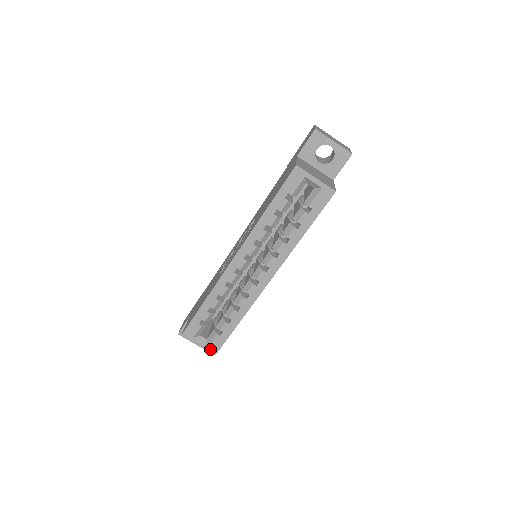
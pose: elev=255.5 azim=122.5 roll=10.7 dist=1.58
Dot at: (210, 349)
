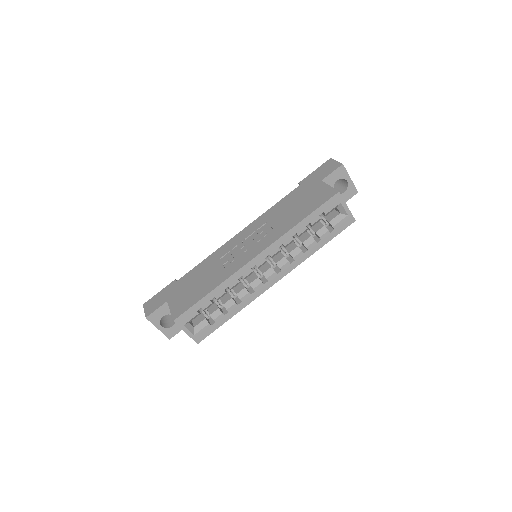
Dot at: (196, 337)
